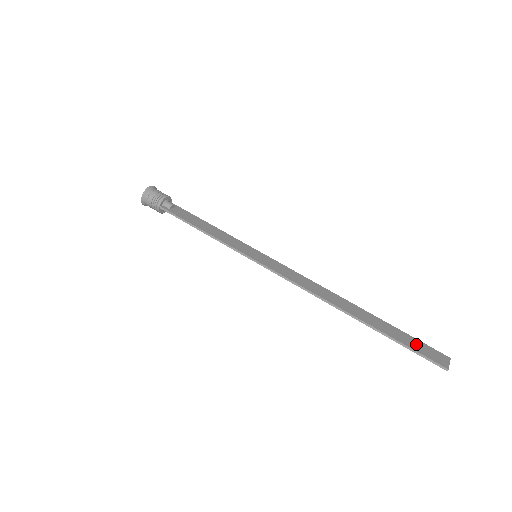
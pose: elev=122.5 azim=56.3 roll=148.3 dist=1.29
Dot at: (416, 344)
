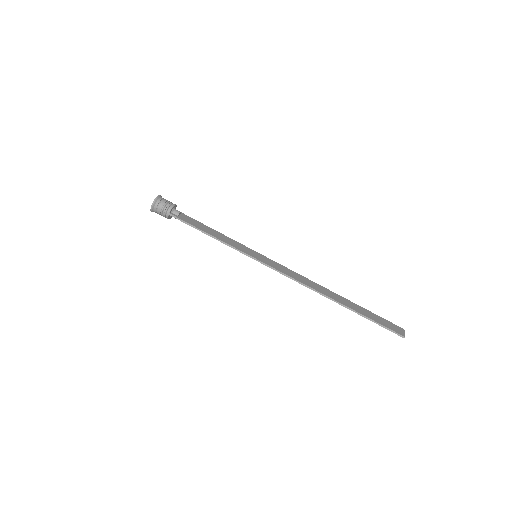
Dot at: (381, 320)
